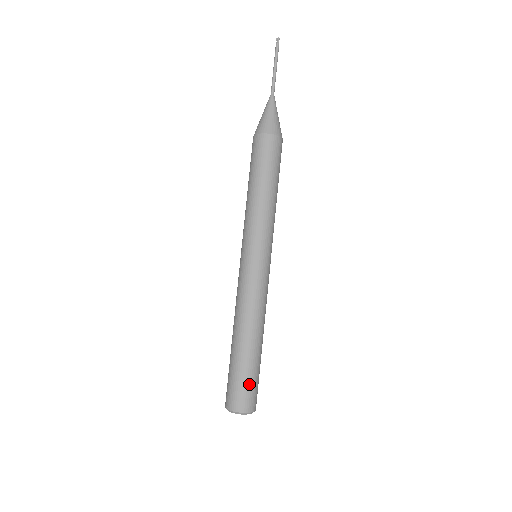
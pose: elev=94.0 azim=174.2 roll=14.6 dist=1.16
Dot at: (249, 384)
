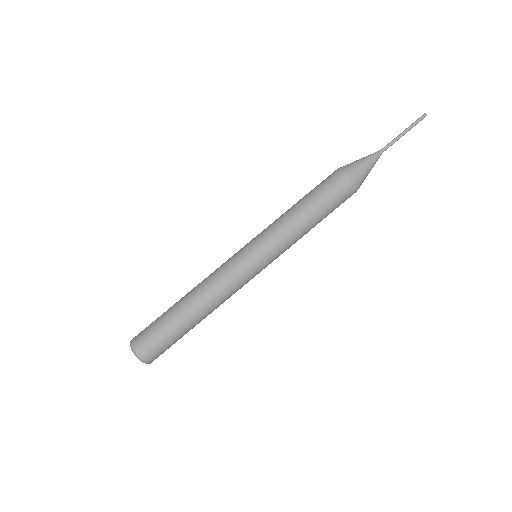
Dot at: (169, 346)
